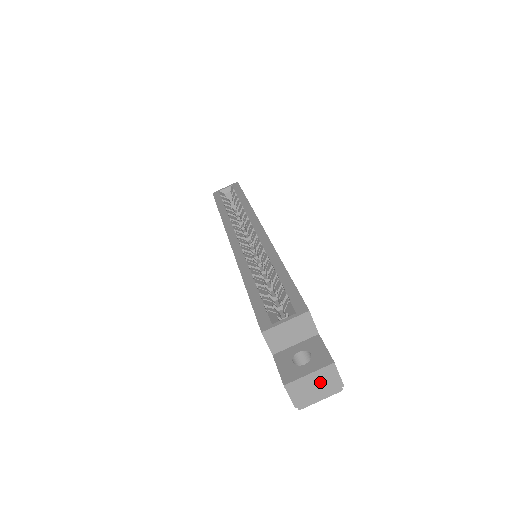
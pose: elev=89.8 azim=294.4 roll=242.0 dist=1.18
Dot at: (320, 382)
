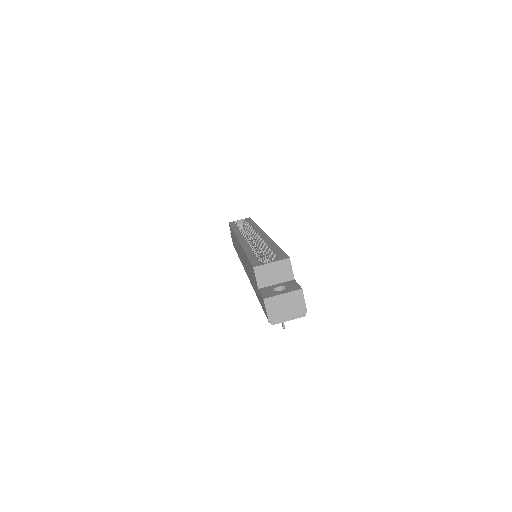
Dot at: (290, 303)
